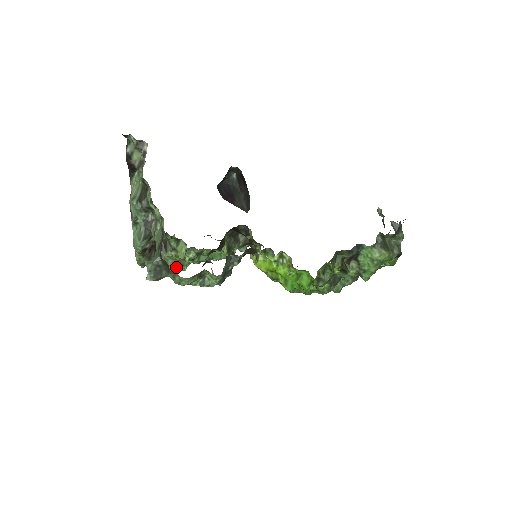
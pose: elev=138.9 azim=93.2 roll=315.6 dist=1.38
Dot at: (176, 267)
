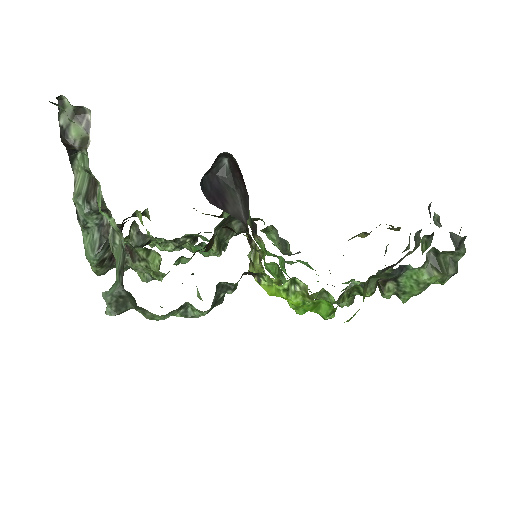
Dot at: (149, 275)
